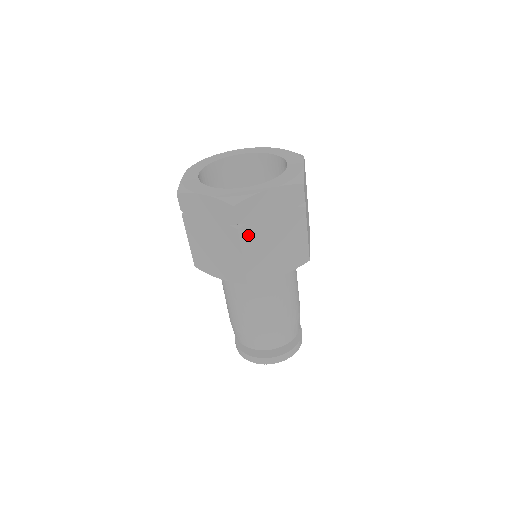
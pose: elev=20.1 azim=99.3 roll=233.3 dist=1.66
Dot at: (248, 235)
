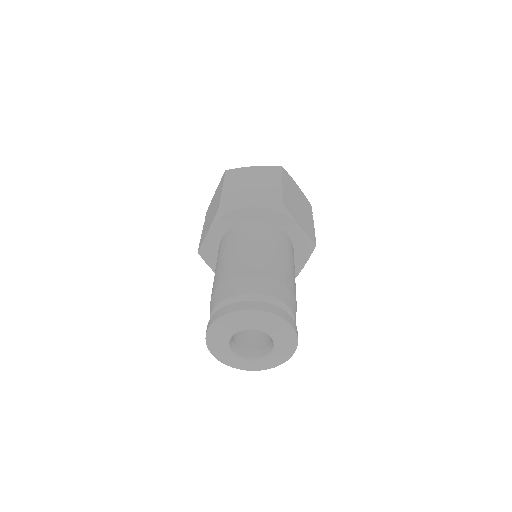
Dot at: (231, 183)
